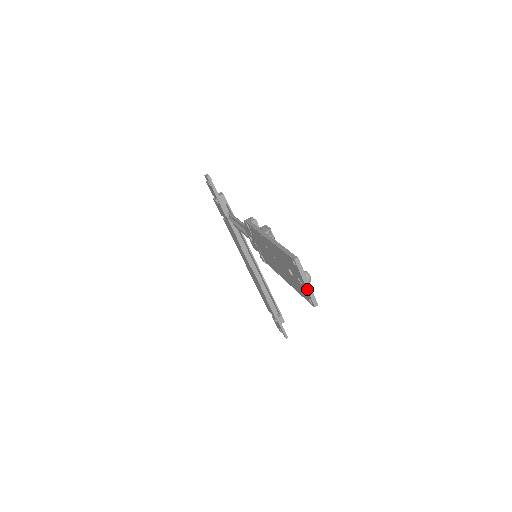
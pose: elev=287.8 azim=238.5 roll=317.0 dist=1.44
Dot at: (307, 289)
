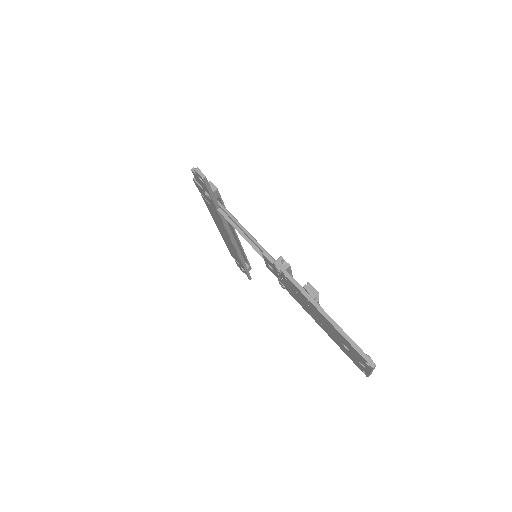
Dot at: occluded
